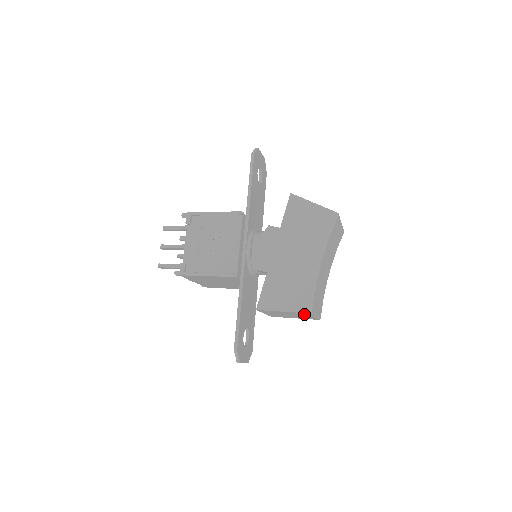
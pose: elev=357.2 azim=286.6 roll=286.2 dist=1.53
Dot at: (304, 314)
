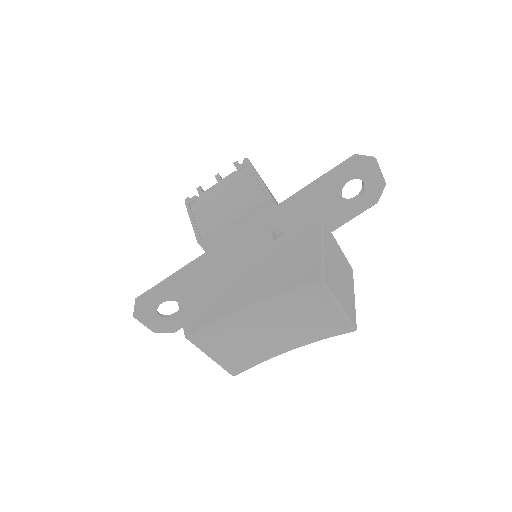
Dot at: occluded
